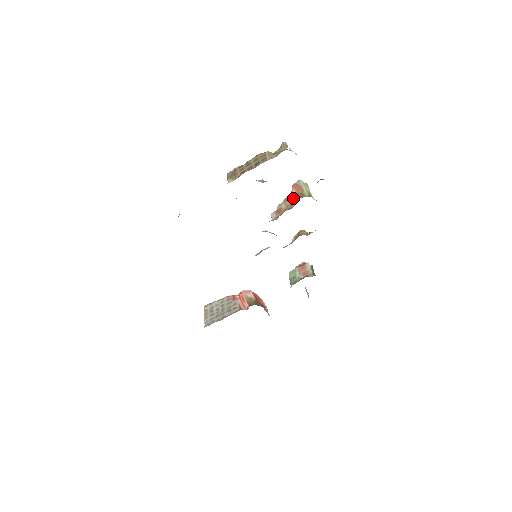
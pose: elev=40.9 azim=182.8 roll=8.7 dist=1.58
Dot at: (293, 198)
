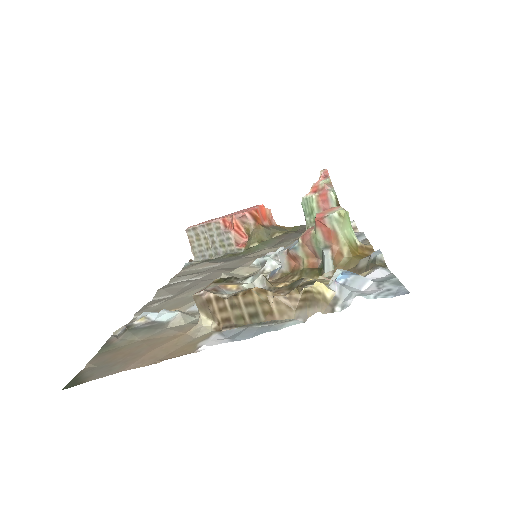
Dot at: (319, 250)
